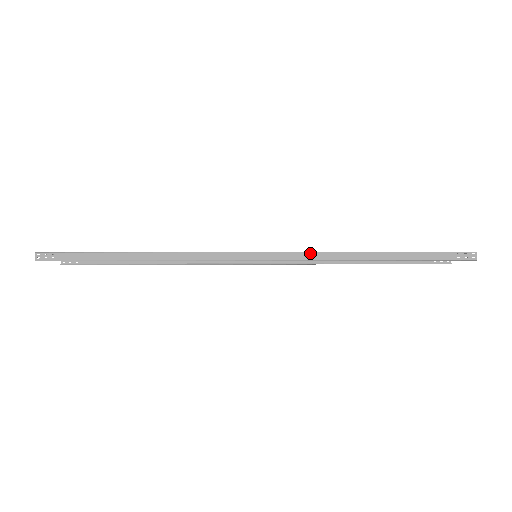
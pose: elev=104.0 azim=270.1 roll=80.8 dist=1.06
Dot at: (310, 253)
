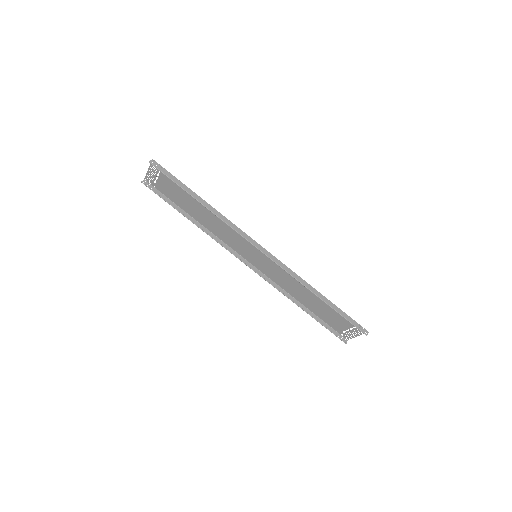
Dot at: (290, 269)
